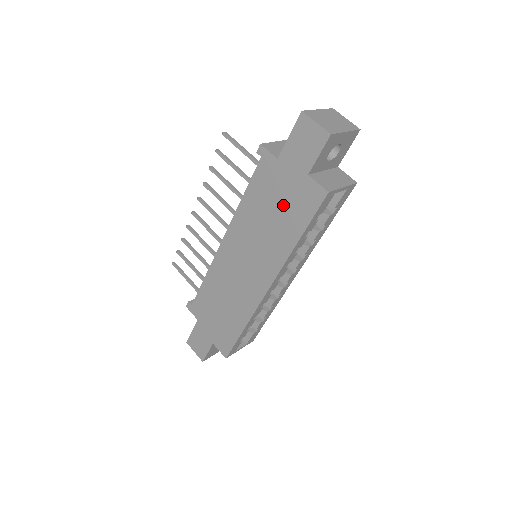
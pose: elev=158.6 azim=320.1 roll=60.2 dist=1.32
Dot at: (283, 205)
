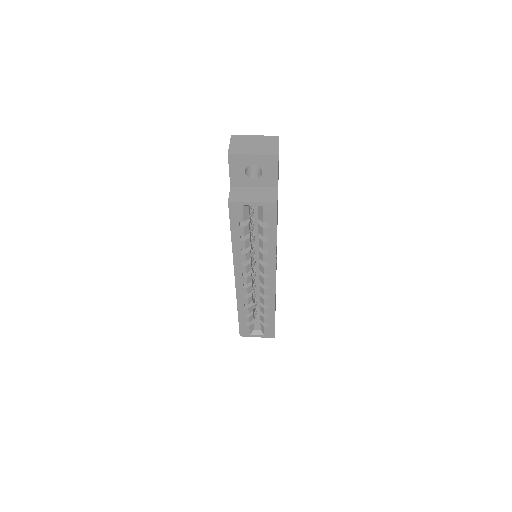
Dot at: occluded
